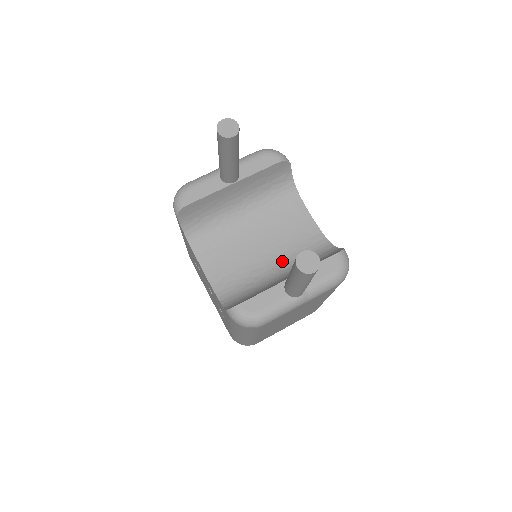
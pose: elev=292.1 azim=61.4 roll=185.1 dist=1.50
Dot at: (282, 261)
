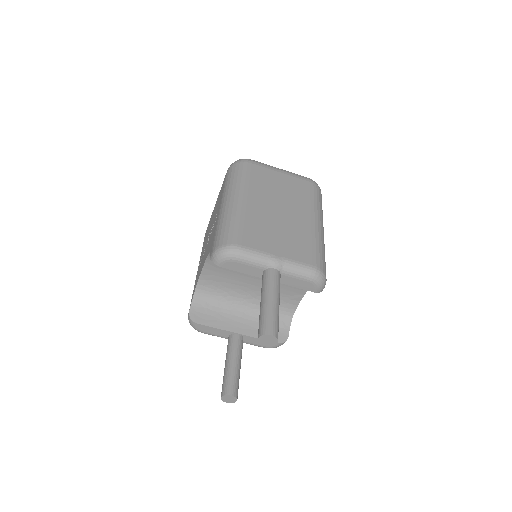
Dot at: (255, 301)
